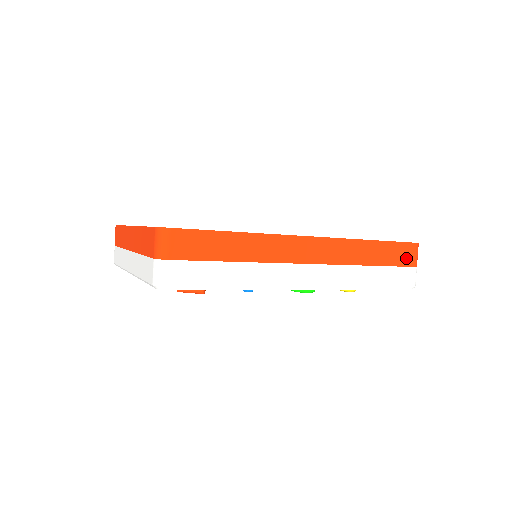
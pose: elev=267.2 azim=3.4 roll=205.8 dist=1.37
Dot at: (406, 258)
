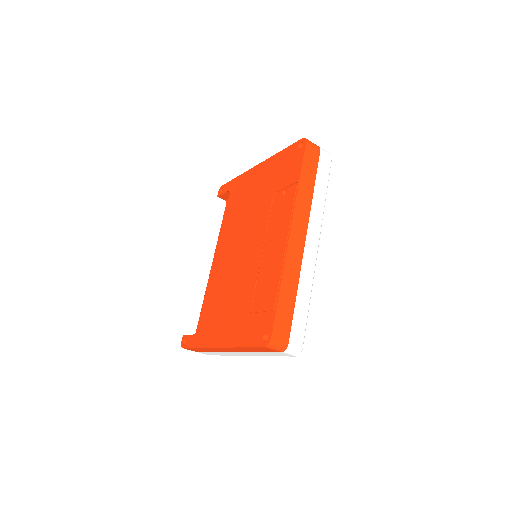
Dot at: (314, 155)
